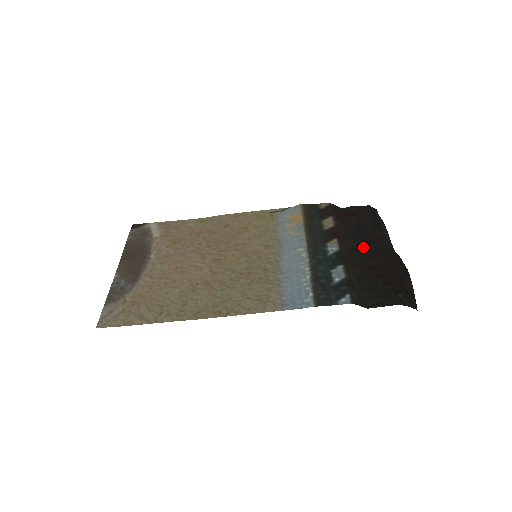
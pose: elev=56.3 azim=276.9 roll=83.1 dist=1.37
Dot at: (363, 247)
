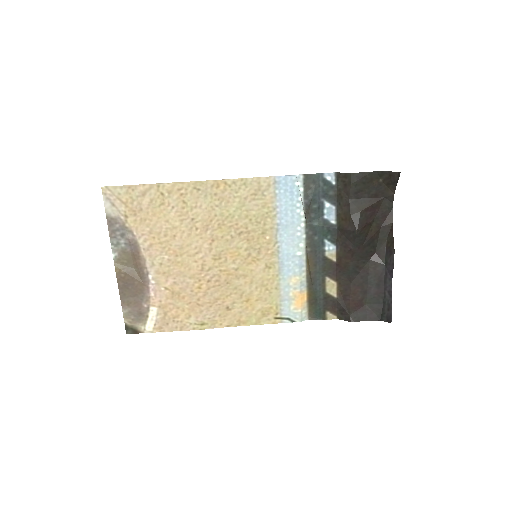
Dot at: (361, 252)
